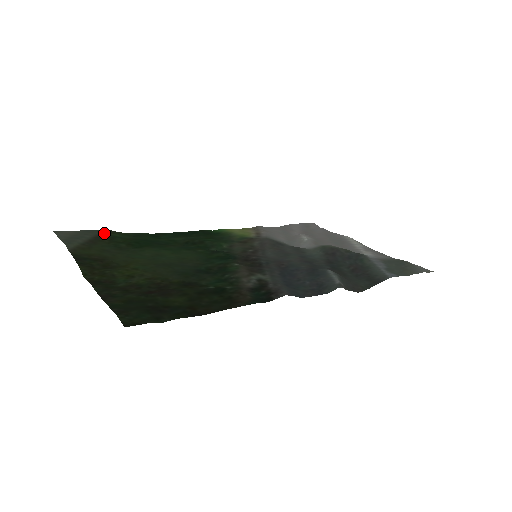
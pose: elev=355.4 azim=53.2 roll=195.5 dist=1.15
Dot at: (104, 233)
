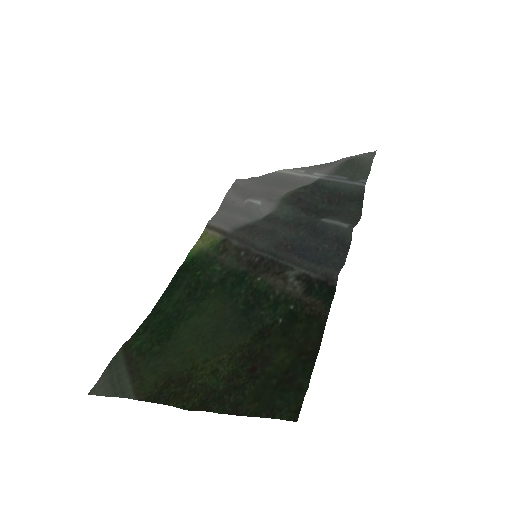
Dot at: (125, 353)
